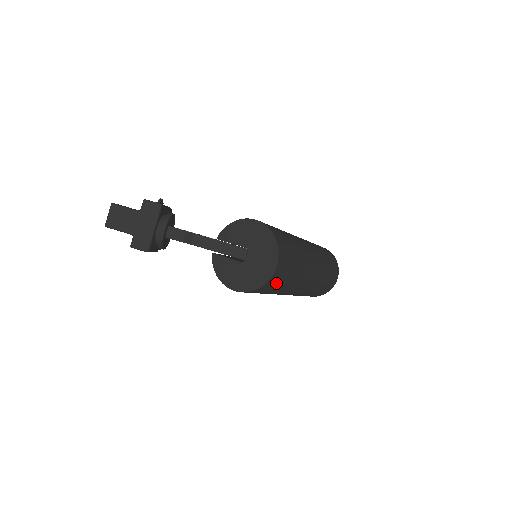
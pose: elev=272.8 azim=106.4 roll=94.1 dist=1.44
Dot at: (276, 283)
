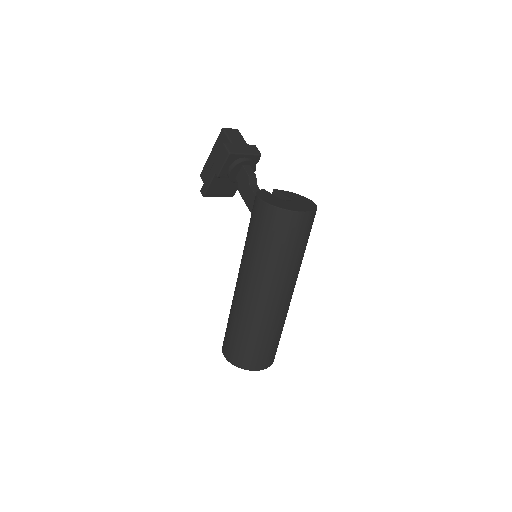
Dot at: (287, 231)
